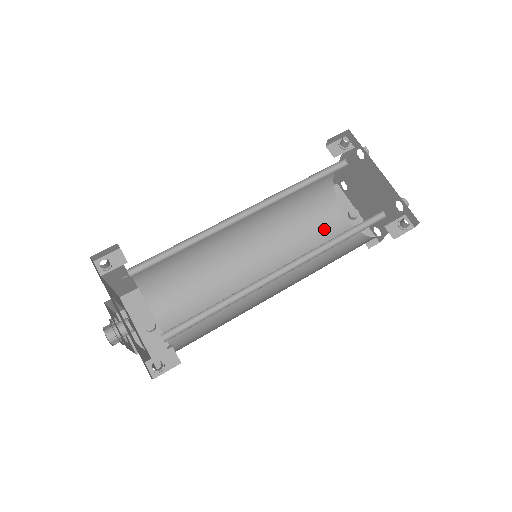
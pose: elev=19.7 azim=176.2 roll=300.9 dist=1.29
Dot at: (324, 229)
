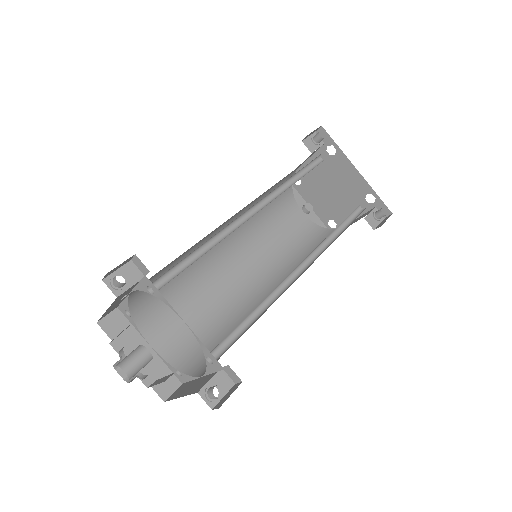
Dot at: (287, 224)
